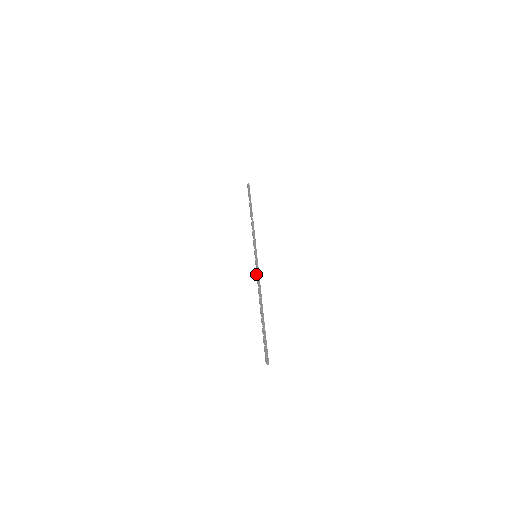
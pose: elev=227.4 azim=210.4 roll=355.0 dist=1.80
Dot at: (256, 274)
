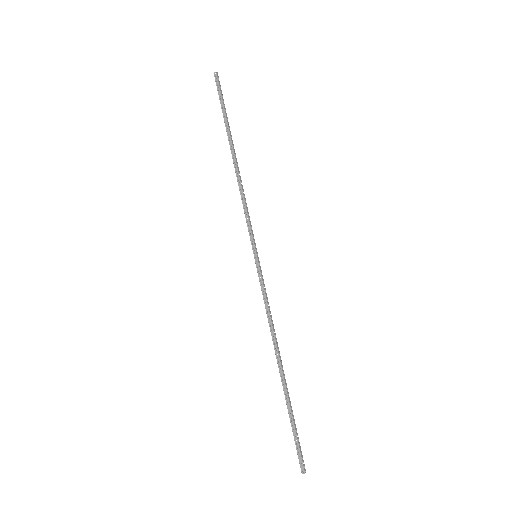
Dot at: (263, 297)
